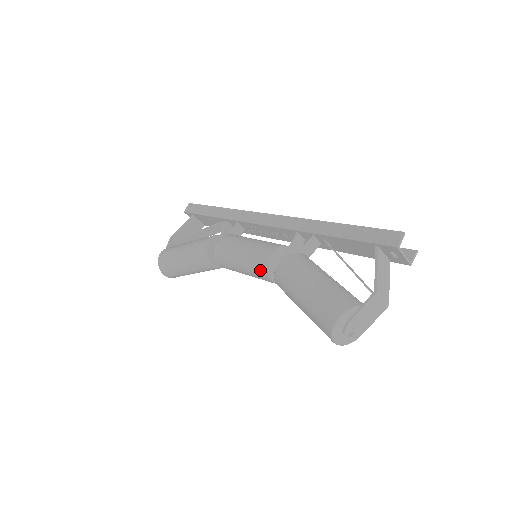
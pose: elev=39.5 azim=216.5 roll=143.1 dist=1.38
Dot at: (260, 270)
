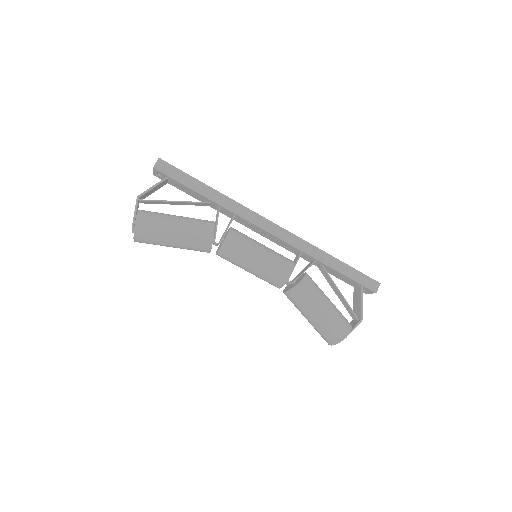
Dot at: (276, 281)
